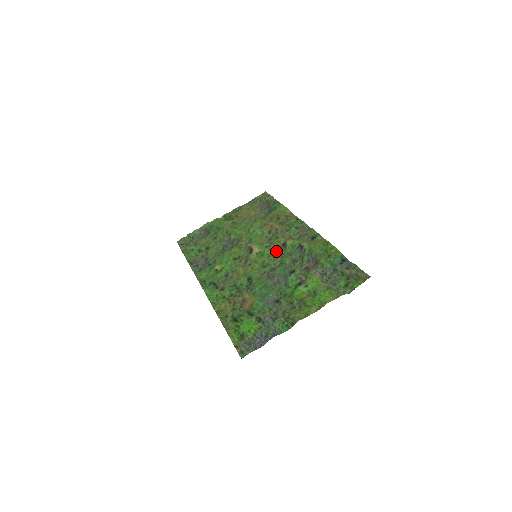
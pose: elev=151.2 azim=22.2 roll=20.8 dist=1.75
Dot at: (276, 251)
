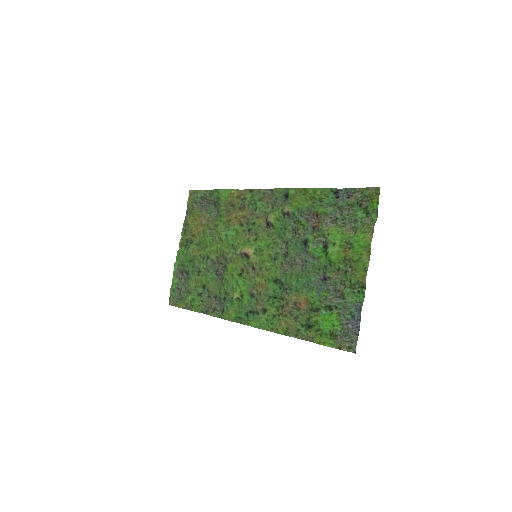
Dot at: (268, 236)
